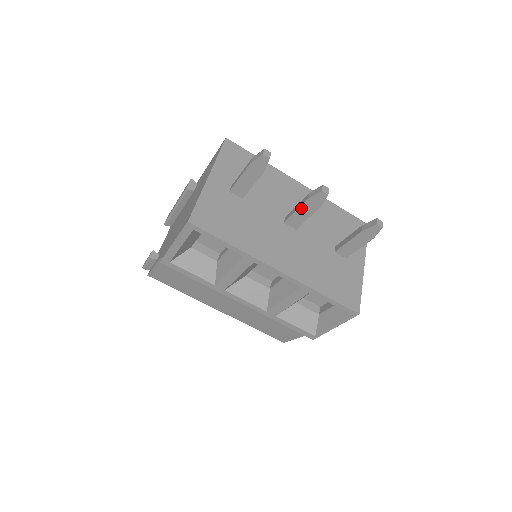
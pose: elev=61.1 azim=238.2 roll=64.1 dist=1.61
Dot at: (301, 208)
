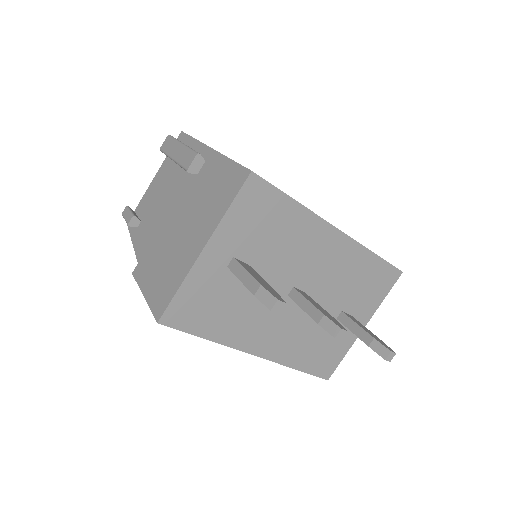
Dot at: (309, 314)
